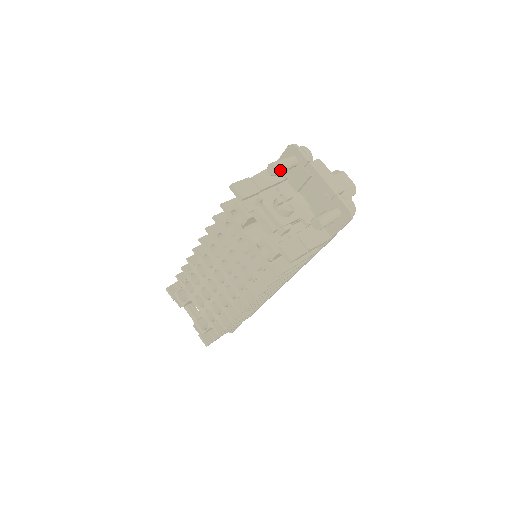
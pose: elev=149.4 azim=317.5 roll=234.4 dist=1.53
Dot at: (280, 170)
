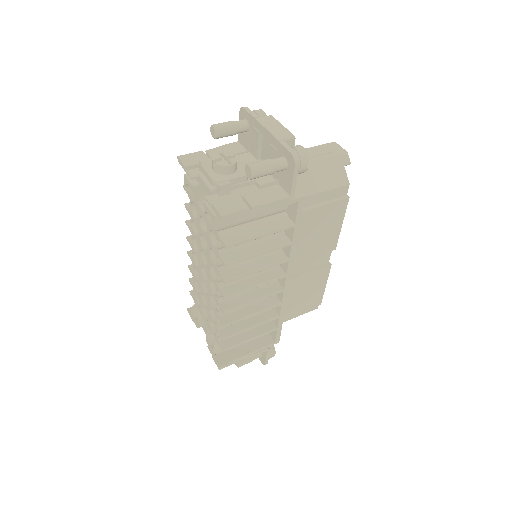
Dot at: (221, 130)
